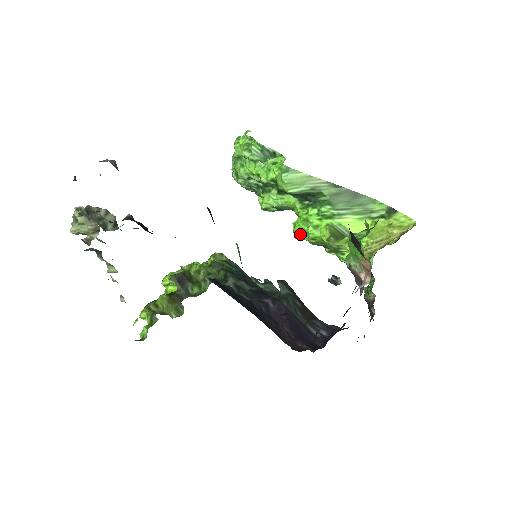
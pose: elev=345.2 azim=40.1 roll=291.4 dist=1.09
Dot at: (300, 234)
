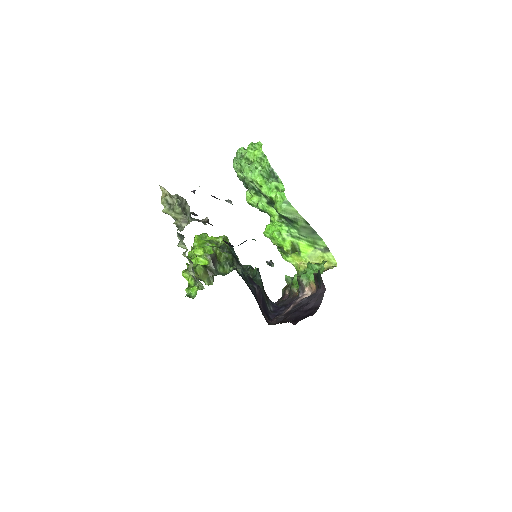
Dot at: (270, 236)
